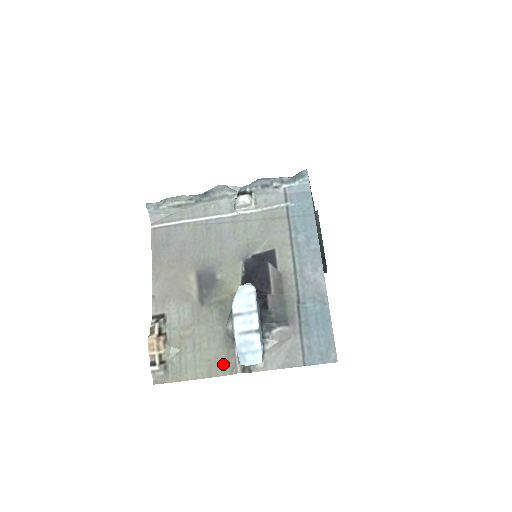
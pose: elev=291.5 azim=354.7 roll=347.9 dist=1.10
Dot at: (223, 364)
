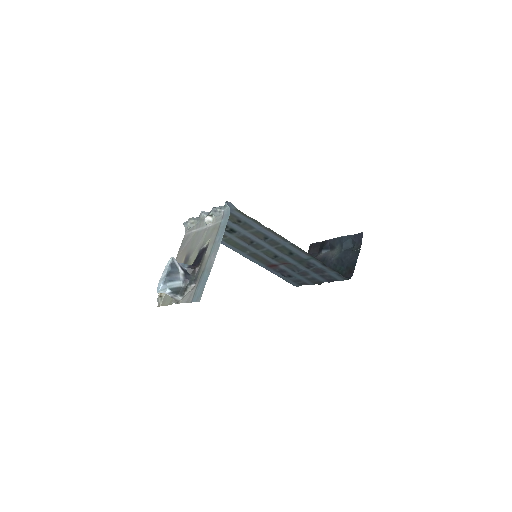
Dot at: occluded
